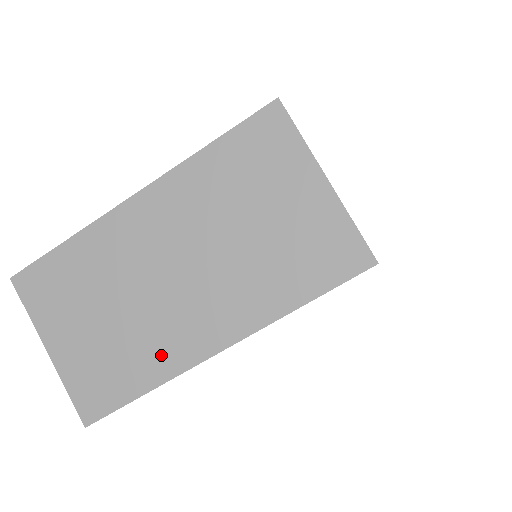
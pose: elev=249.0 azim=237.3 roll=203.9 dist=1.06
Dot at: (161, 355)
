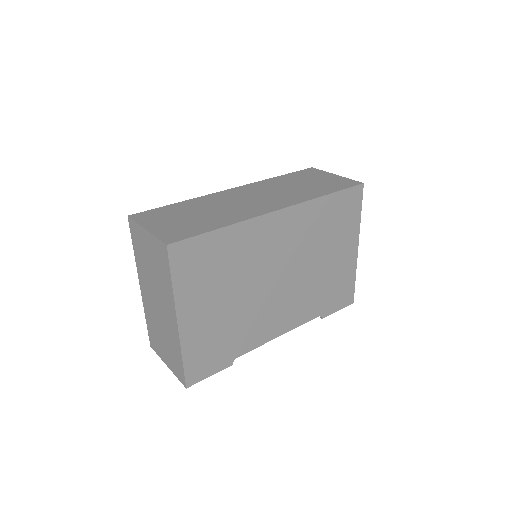
Dot at: (174, 340)
